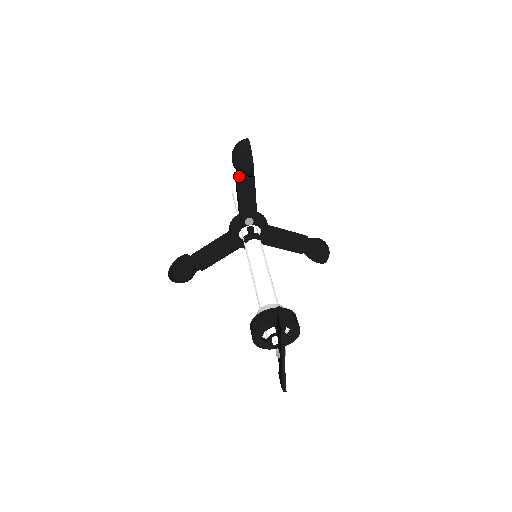
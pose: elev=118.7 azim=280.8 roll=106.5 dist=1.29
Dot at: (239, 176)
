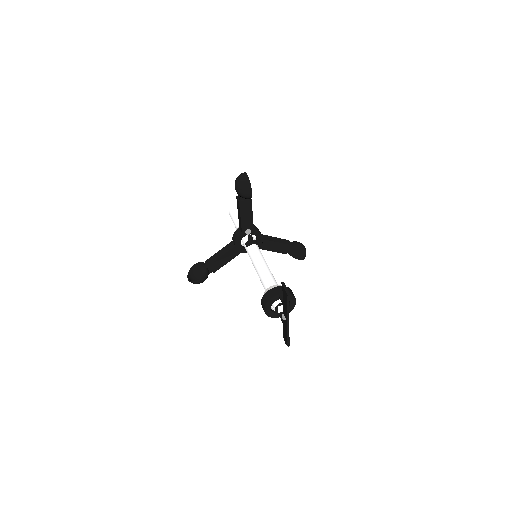
Dot at: (241, 199)
